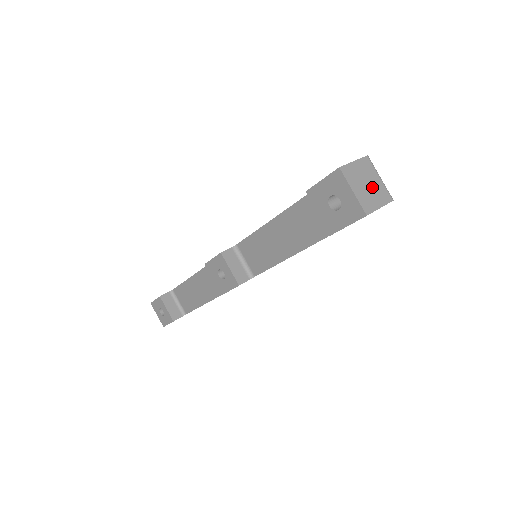
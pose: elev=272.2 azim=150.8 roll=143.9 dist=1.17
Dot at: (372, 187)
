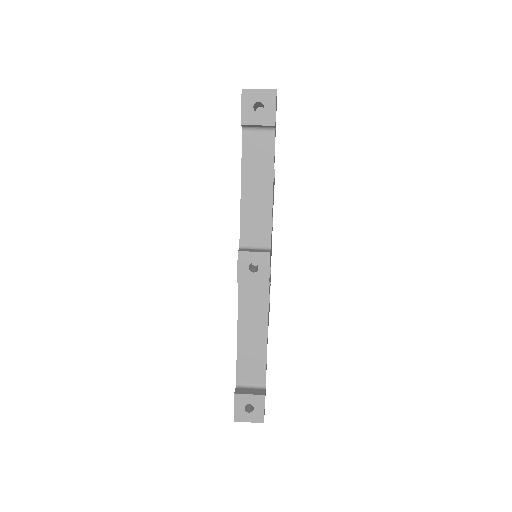
Dot at: occluded
